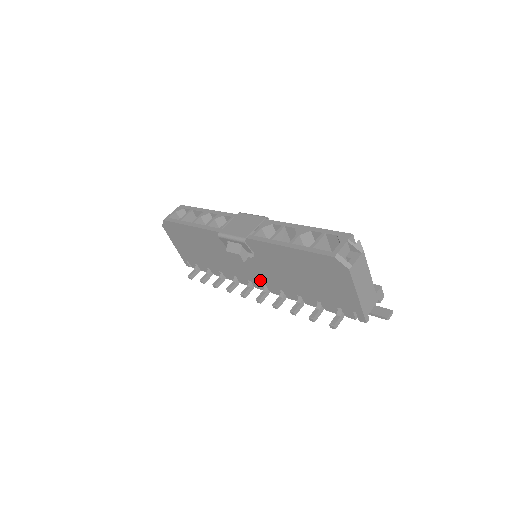
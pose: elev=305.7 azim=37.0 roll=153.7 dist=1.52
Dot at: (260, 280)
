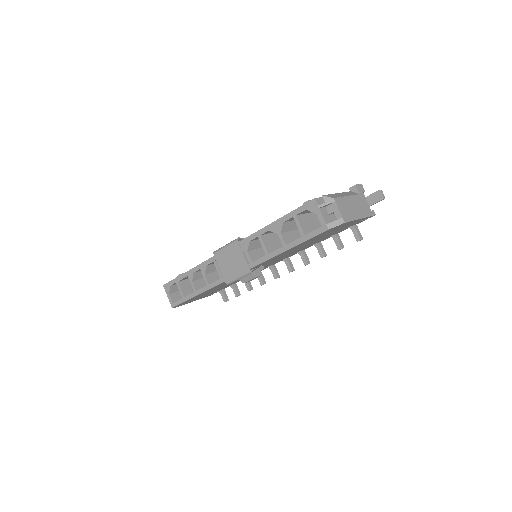
Dot at: occluded
